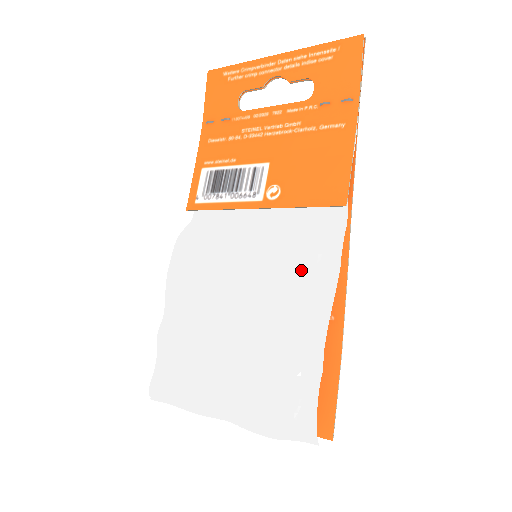
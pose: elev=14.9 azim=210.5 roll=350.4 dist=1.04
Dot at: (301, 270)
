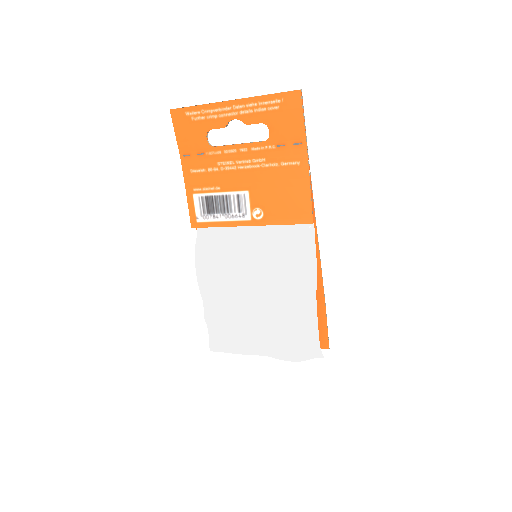
Dot at: (294, 272)
